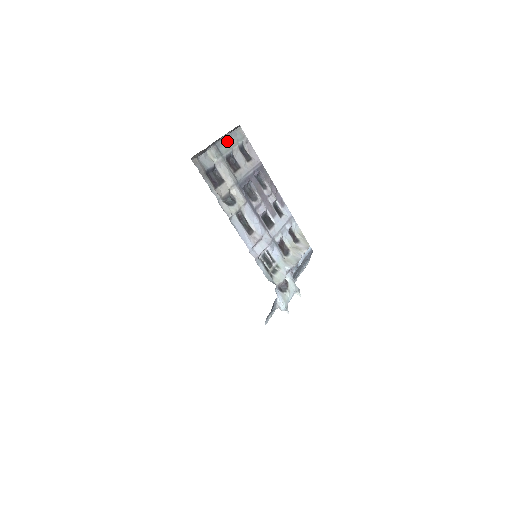
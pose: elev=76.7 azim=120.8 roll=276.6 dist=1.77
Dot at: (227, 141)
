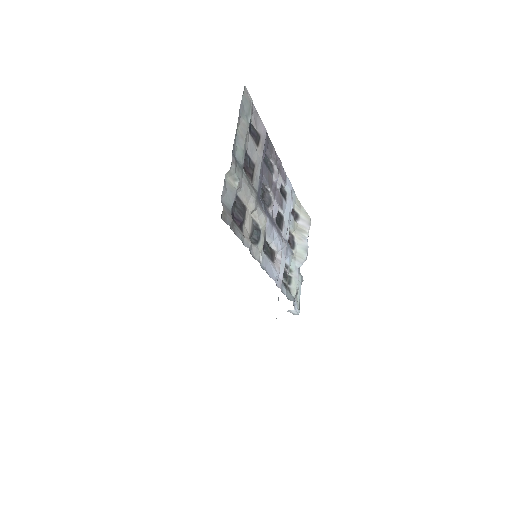
Dot at: (238, 131)
